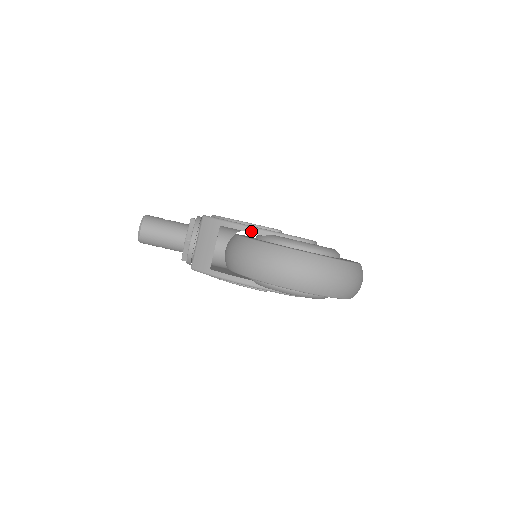
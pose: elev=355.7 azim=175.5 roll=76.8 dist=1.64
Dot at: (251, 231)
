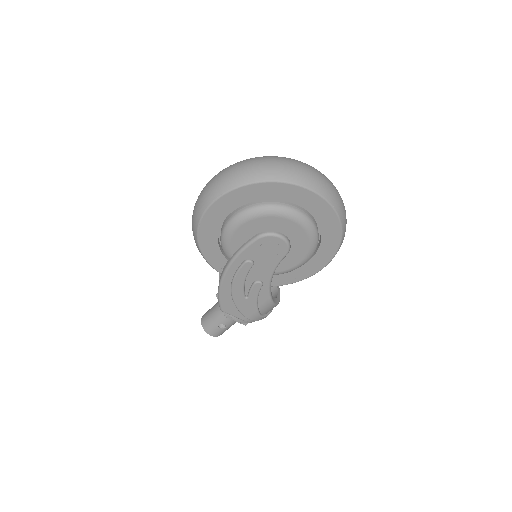
Dot at: occluded
